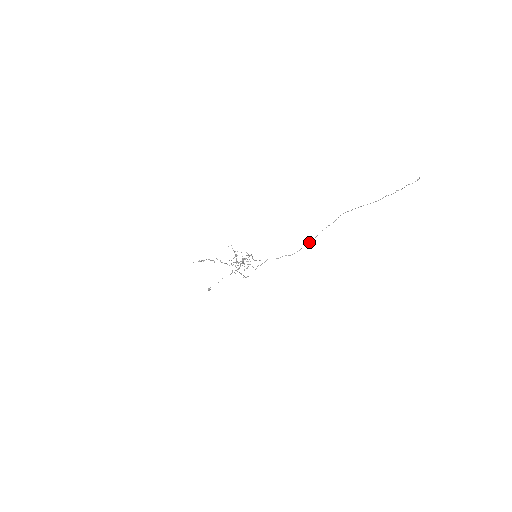
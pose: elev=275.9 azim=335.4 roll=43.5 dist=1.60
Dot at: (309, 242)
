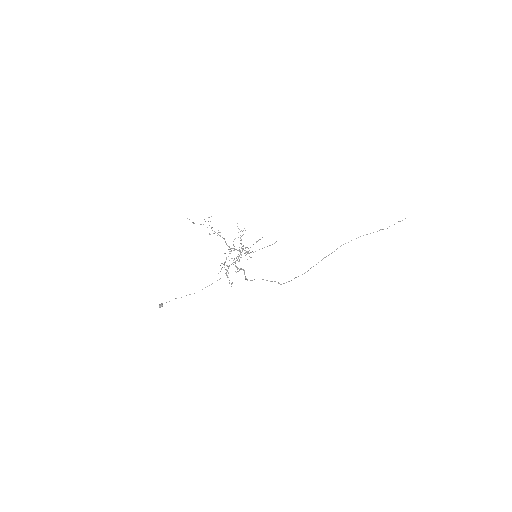
Dot at: occluded
